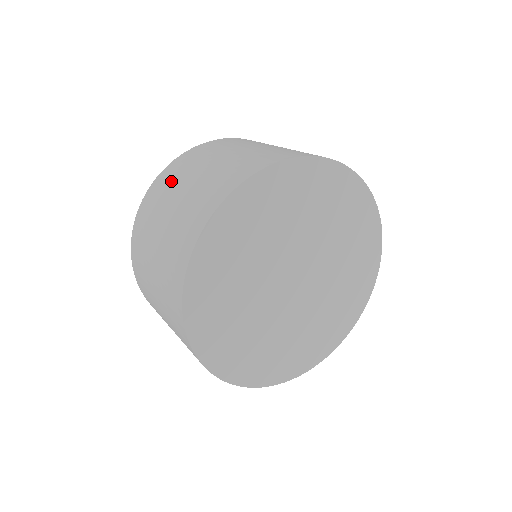
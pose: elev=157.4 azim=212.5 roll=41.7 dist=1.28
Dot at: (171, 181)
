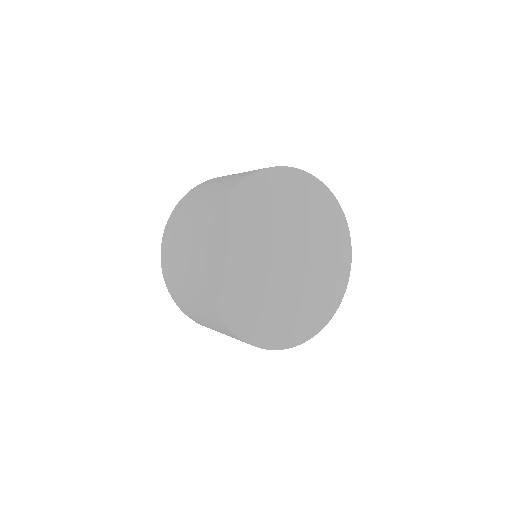
Dot at: (198, 191)
